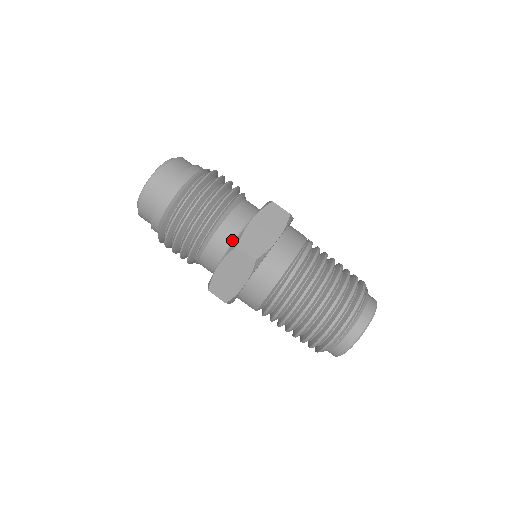
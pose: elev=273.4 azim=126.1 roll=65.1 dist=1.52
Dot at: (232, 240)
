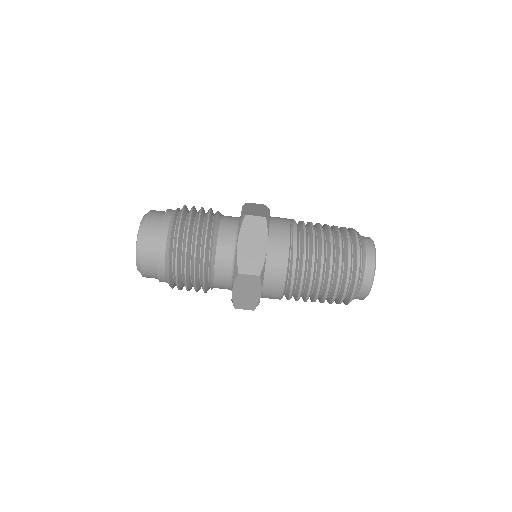
Dot at: (231, 265)
